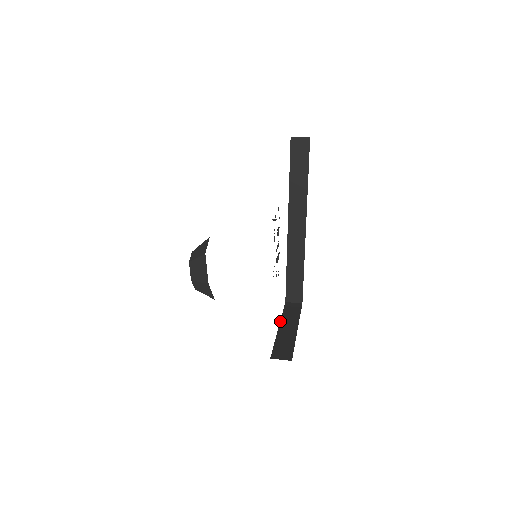
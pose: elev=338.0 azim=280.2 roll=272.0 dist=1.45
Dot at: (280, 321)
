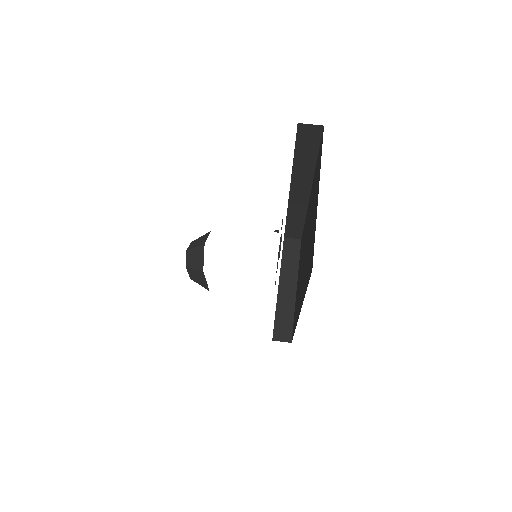
Dot at: (279, 276)
